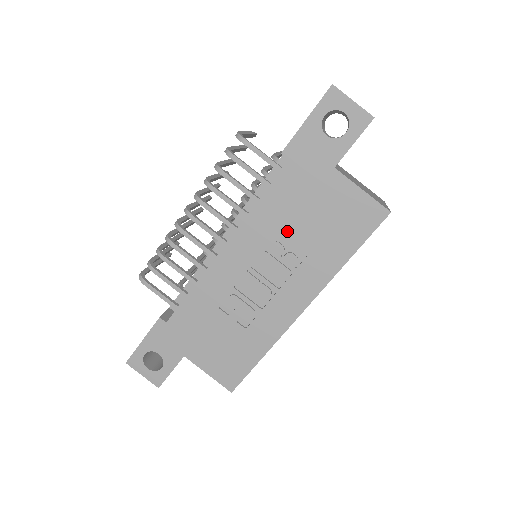
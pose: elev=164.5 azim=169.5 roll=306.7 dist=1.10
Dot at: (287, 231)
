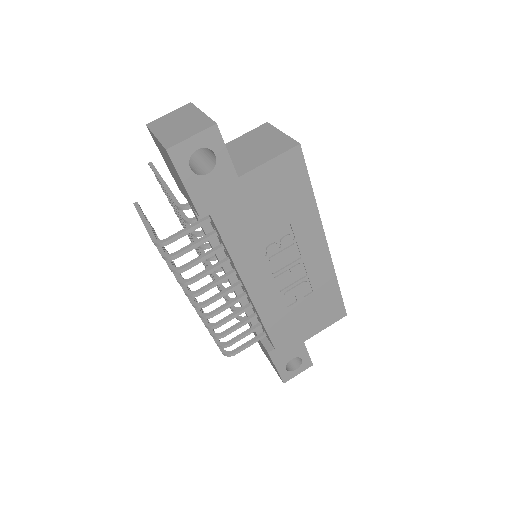
Dot at: (264, 236)
